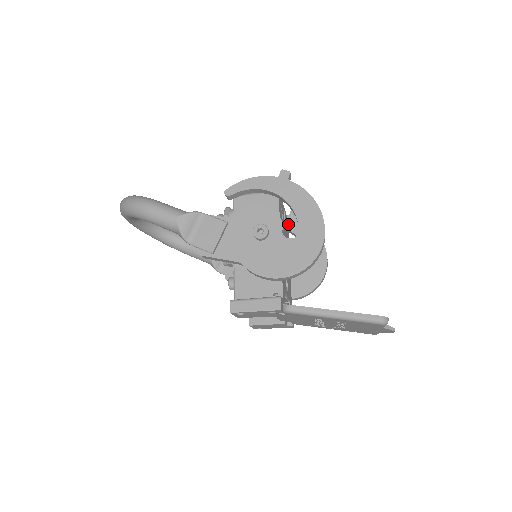
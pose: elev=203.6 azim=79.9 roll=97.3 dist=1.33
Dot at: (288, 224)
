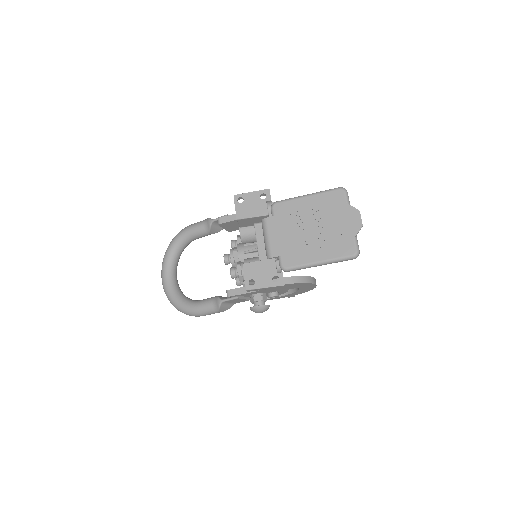
Dot at: occluded
